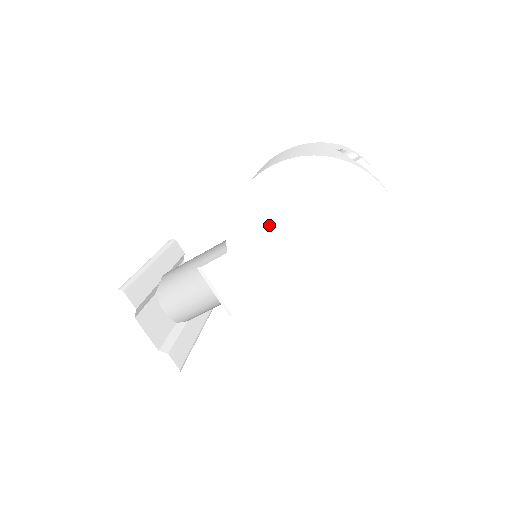
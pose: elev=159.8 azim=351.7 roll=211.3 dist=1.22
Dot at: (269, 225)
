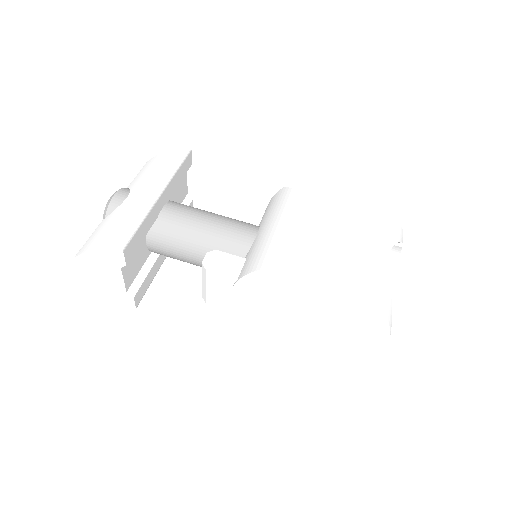
Dot at: (286, 294)
